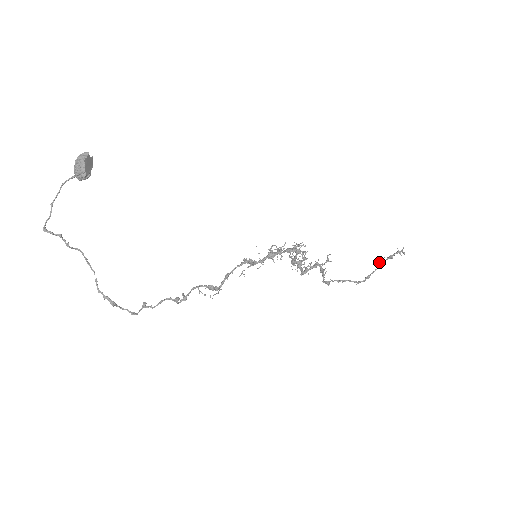
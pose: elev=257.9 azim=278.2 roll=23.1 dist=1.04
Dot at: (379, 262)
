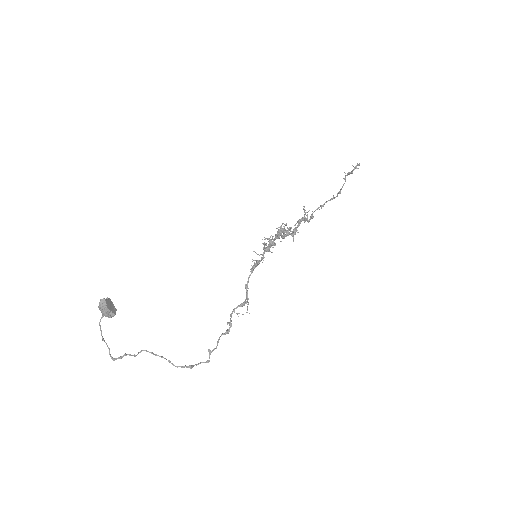
Dot at: occluded
